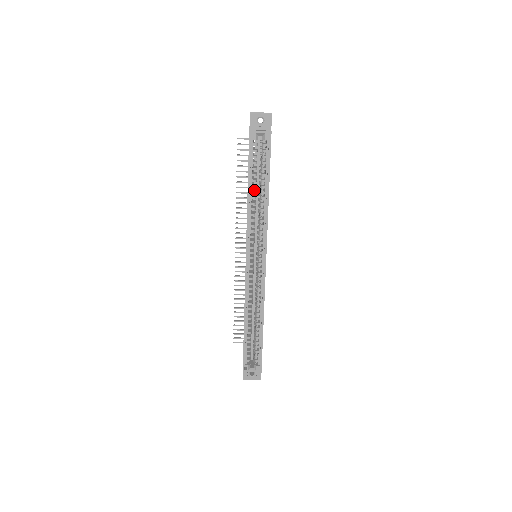
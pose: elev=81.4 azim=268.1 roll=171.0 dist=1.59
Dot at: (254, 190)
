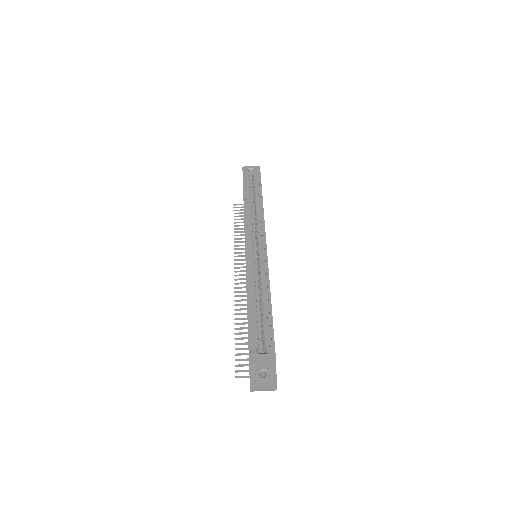
Dot at: (249, 201)
